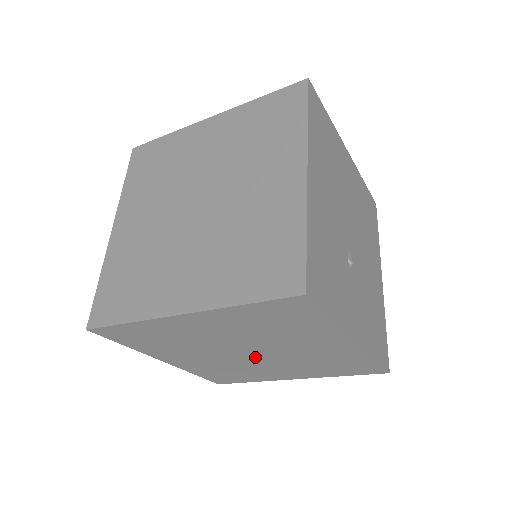
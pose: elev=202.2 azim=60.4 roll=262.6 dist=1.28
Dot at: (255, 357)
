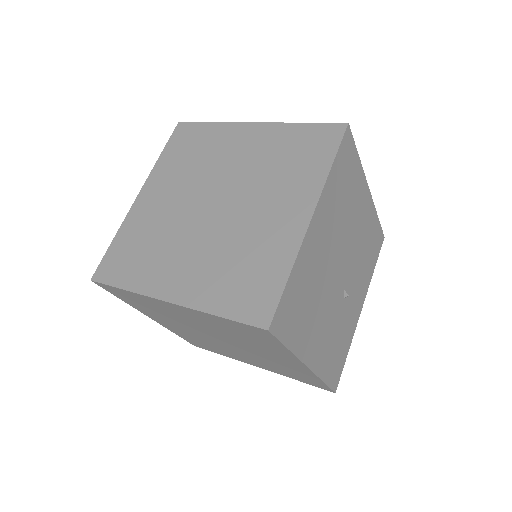
Dot at: occluded
